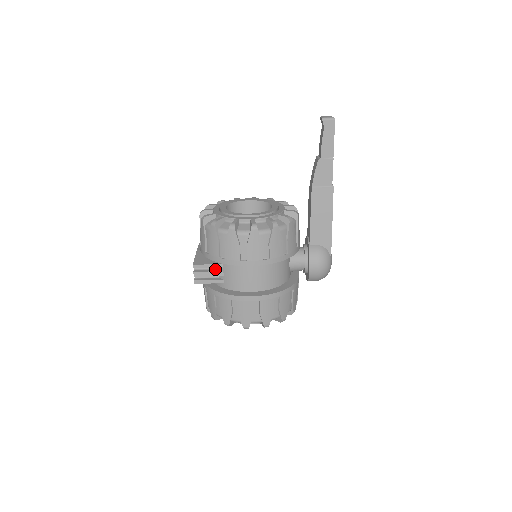
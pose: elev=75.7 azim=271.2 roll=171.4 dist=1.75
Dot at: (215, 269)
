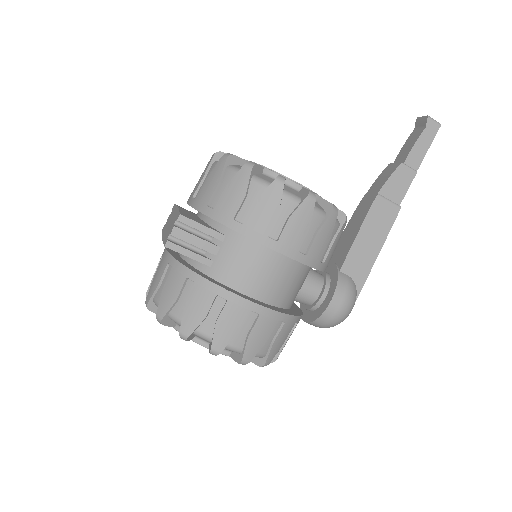
Dot at: (207, 239)
